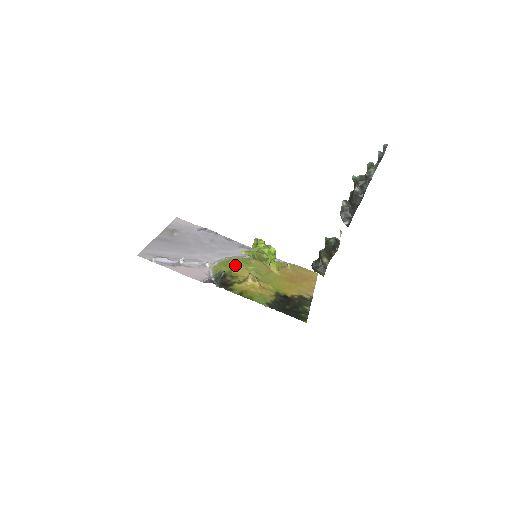
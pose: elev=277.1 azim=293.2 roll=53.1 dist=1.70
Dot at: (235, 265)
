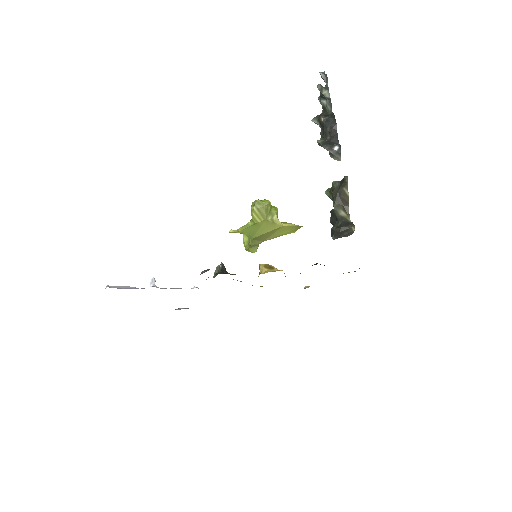
Dot at: occluded
